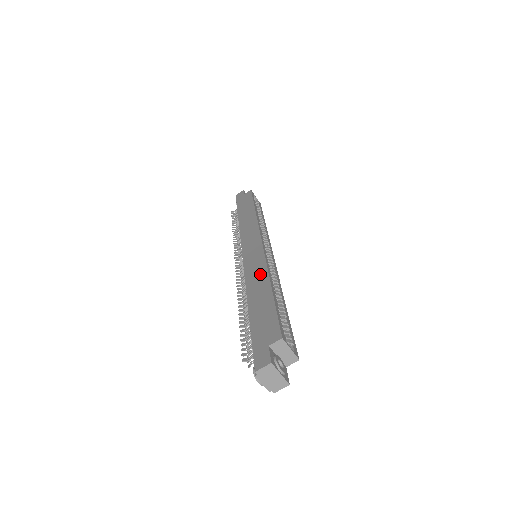
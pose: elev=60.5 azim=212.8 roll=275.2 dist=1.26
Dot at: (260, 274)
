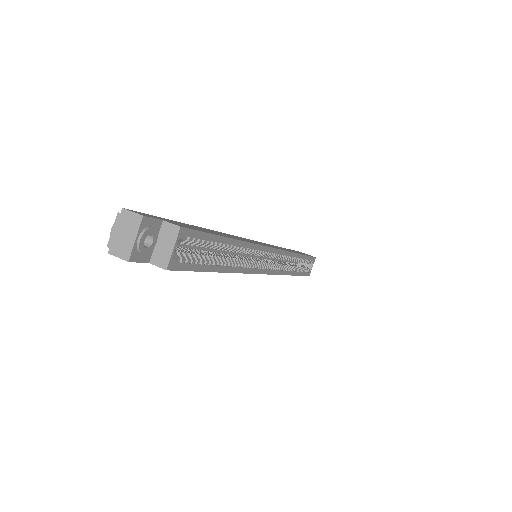
Dot at: occluded
